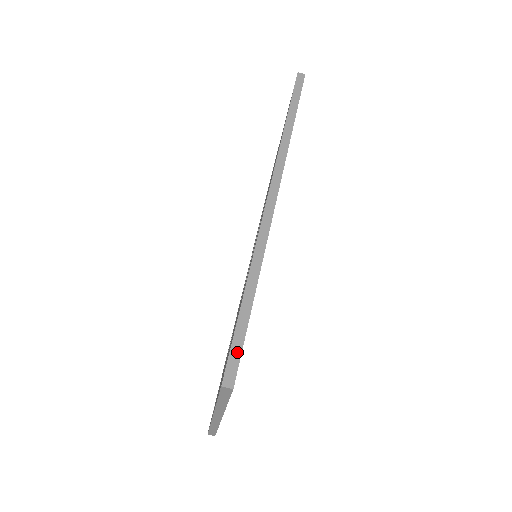
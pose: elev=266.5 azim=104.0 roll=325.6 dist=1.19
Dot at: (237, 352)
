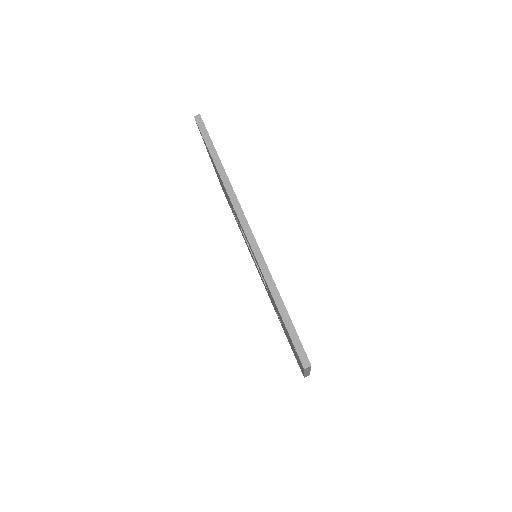
Dot at: (298, 344)
